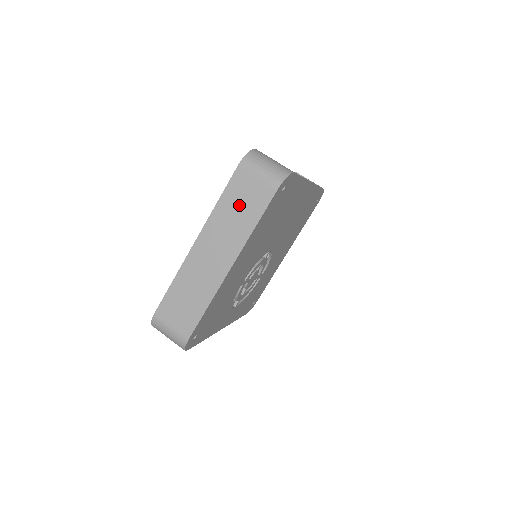
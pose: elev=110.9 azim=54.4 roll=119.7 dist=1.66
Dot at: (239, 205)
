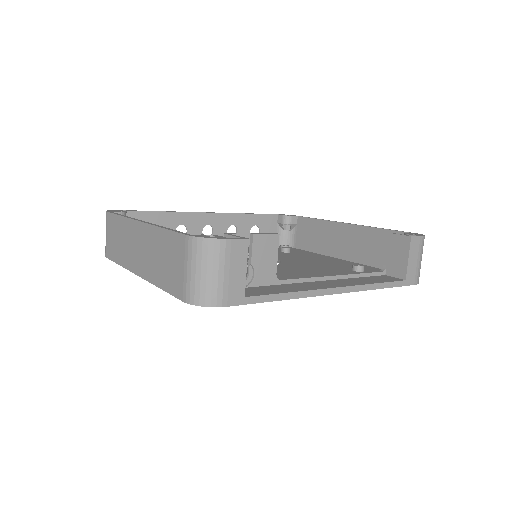
Dot at: (165, 257)
